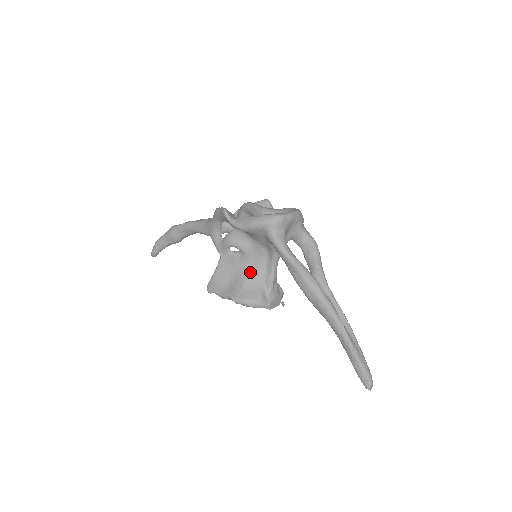
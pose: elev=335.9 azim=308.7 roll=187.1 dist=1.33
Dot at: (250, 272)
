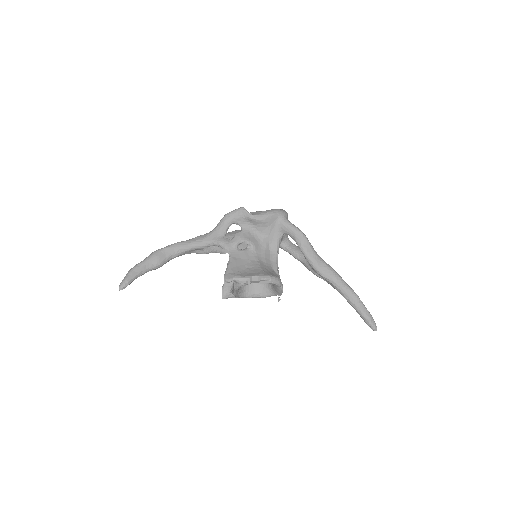
Dot at: (261, 262)
